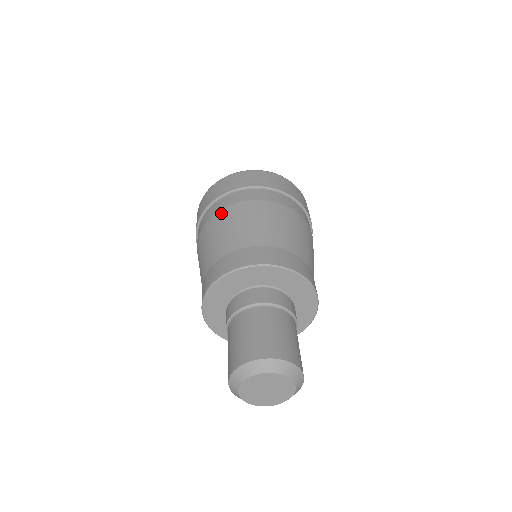
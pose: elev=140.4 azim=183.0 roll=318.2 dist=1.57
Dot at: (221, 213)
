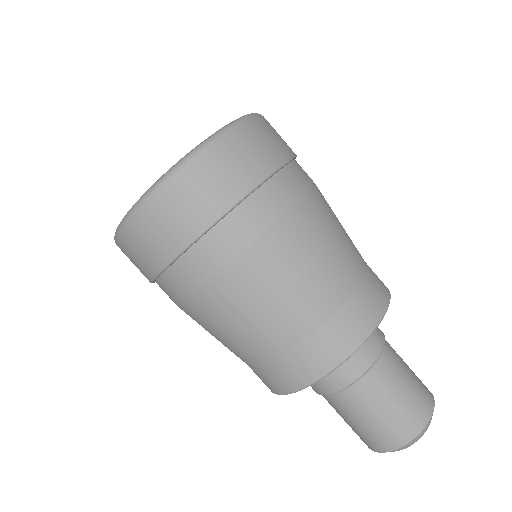
Dot at: occluded
